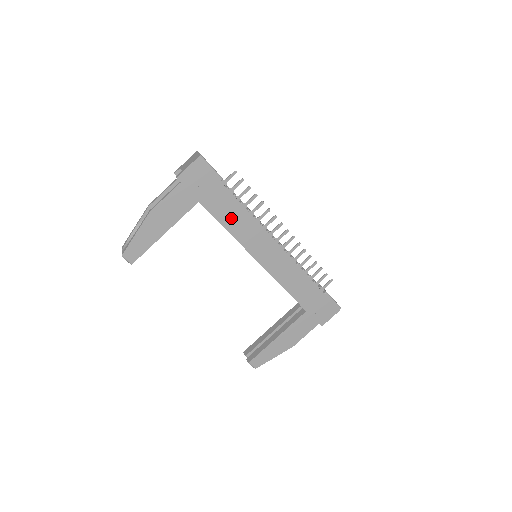
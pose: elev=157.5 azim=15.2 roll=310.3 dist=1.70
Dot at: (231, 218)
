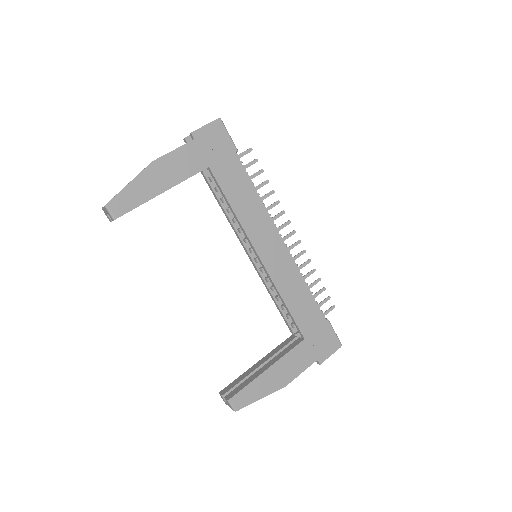
Dot at: (239, 197)
